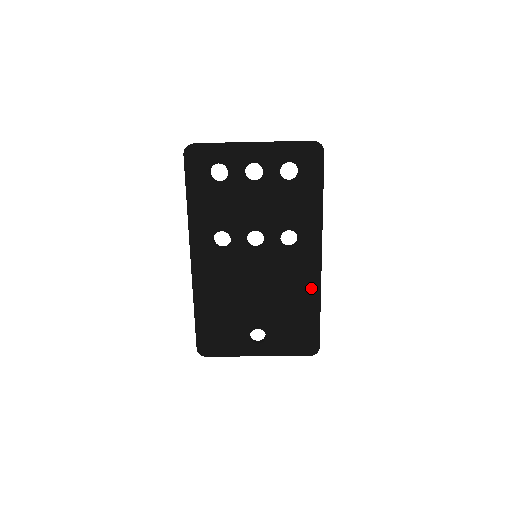
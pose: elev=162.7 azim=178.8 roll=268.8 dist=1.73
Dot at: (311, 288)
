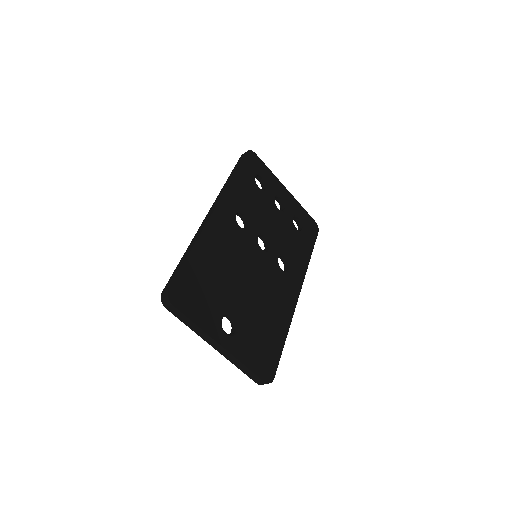
Dot at: (286, 313)
